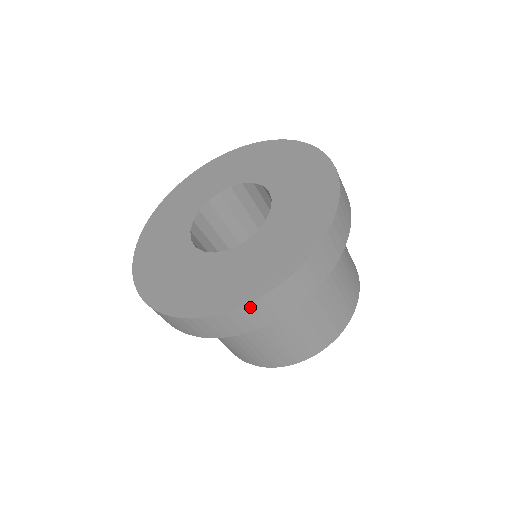
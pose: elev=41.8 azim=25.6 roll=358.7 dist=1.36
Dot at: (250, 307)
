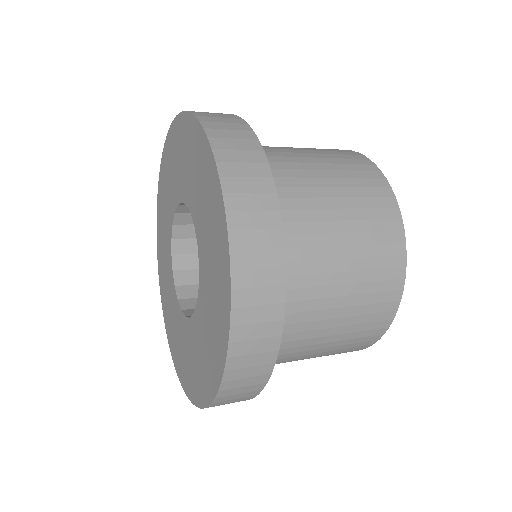
Dot at: occluded
